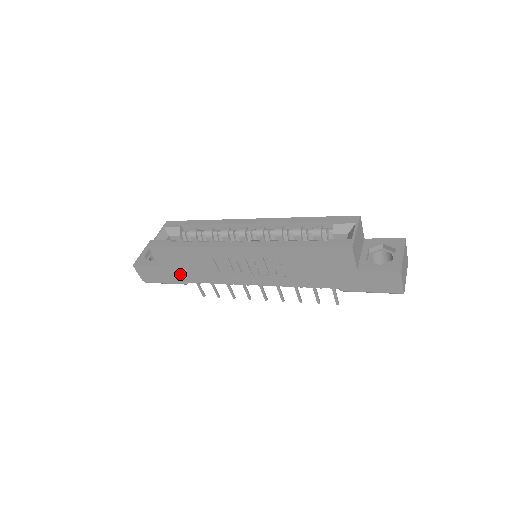
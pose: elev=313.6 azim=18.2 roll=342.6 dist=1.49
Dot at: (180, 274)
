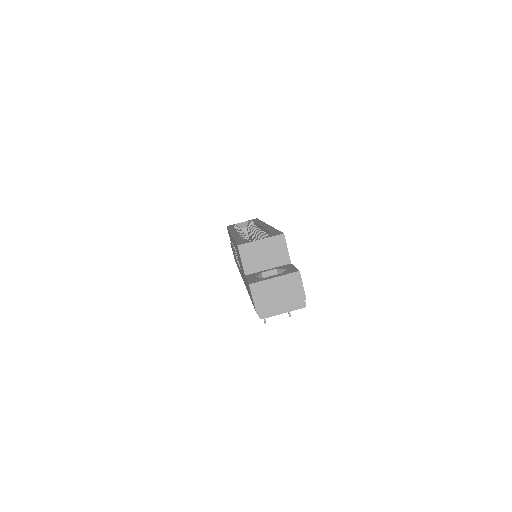
Dot at: occluded
